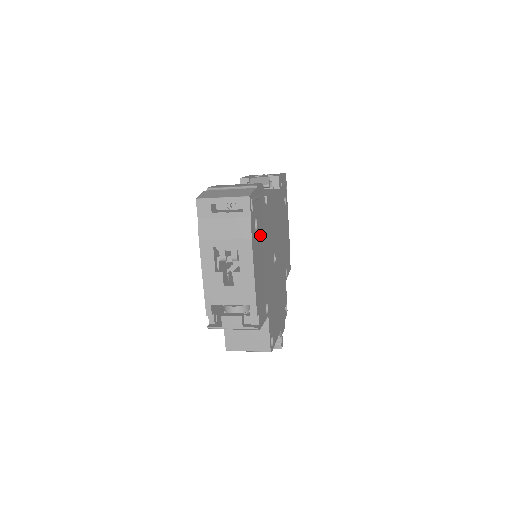
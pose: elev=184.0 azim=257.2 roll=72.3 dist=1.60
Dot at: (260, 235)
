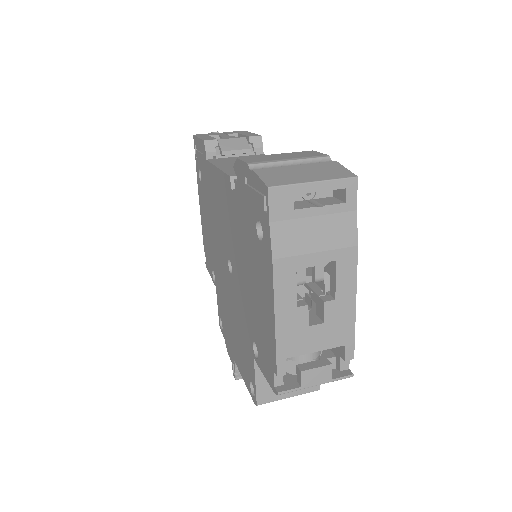
Dot at: occluded
